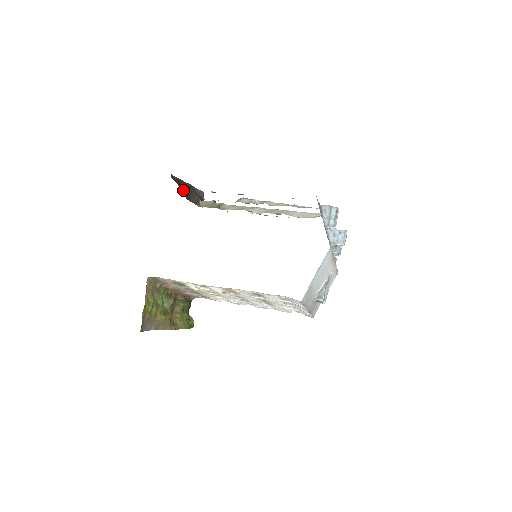
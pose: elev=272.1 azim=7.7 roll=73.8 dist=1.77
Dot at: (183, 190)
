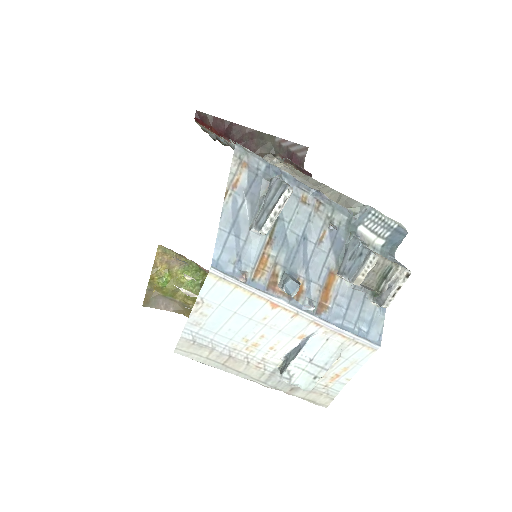
Dot at: (236, 137)
